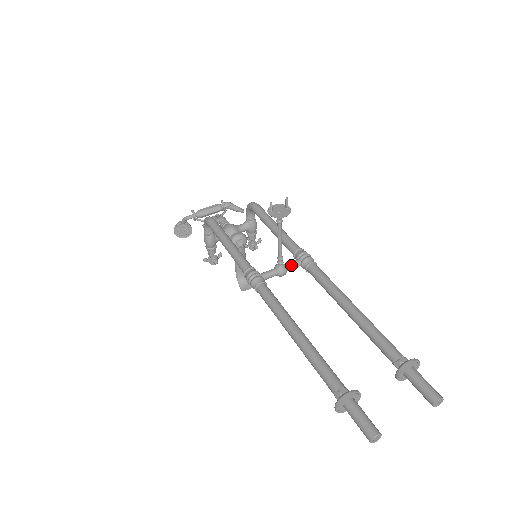
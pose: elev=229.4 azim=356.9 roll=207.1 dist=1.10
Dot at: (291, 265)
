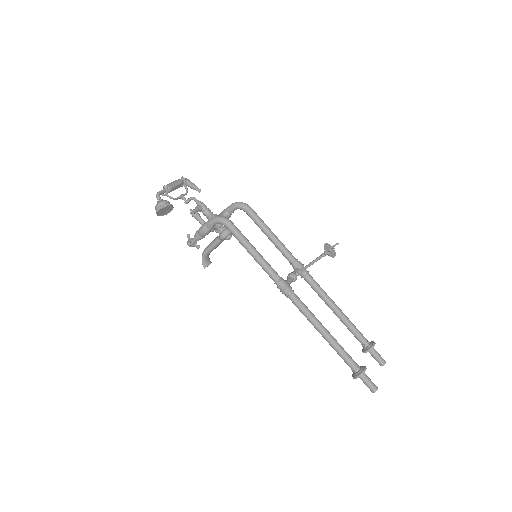
Dot at: occluded
